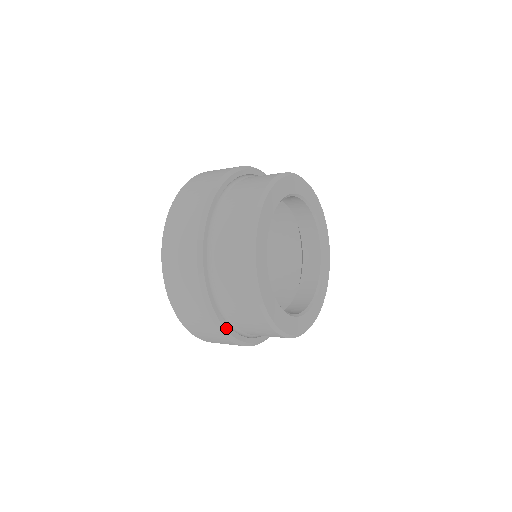
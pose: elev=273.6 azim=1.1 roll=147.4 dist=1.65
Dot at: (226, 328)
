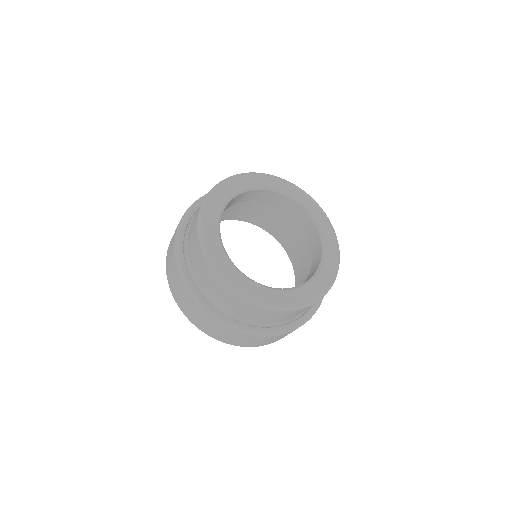
Dot at: (182, 231)
